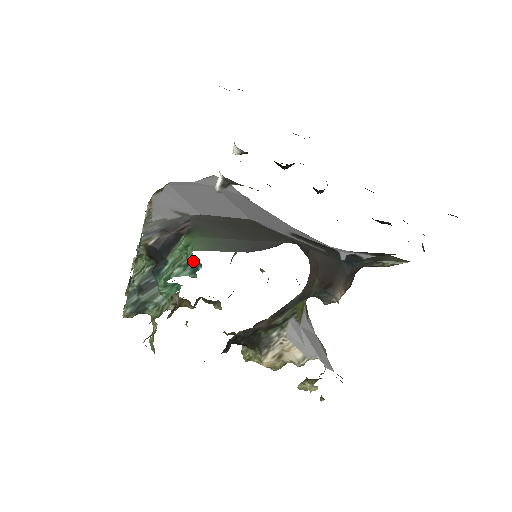
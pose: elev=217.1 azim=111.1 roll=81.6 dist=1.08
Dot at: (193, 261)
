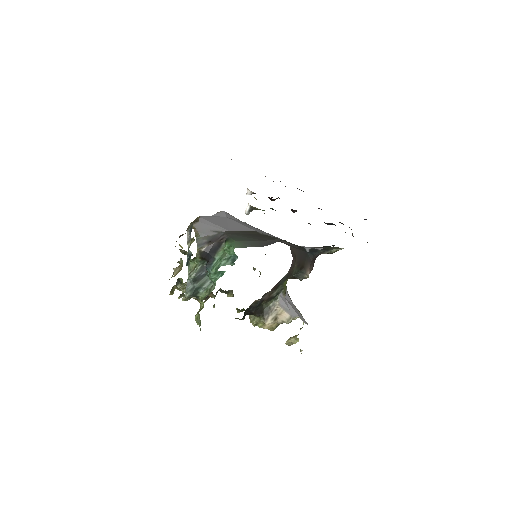
Dot at: (233, 255)
